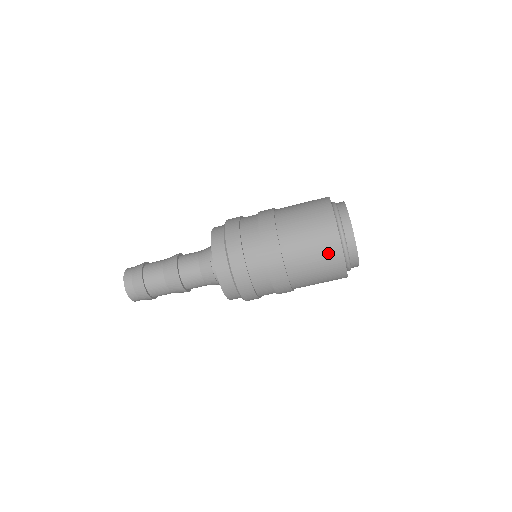
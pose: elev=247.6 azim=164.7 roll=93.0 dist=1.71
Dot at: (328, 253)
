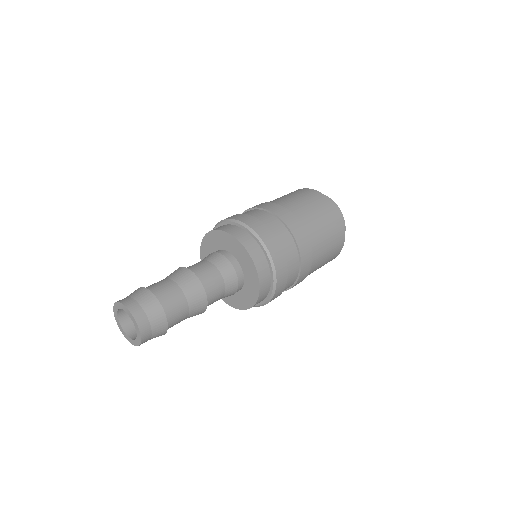
Dot at: (317, 199)
